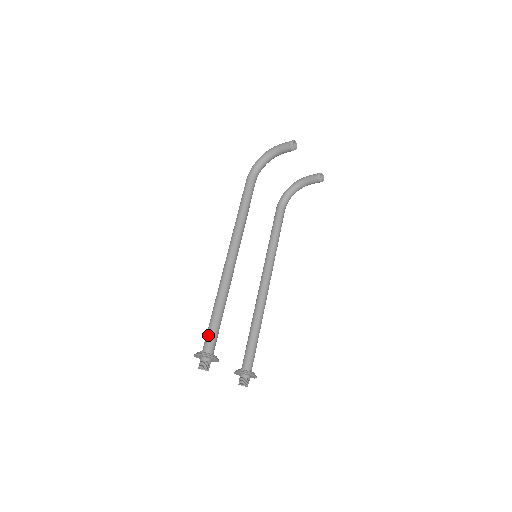
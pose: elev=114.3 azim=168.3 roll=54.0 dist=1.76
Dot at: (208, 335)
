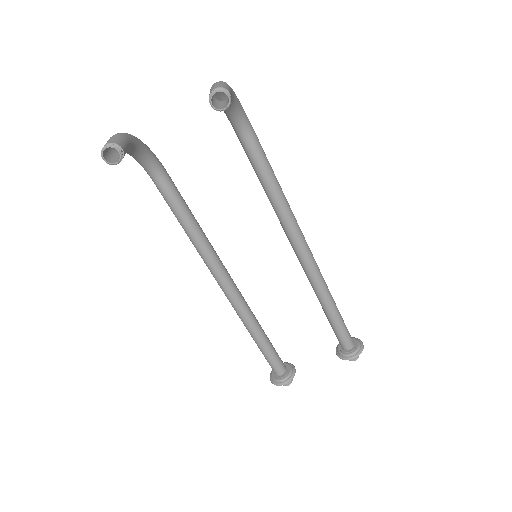
Dot at: (267, 361)
